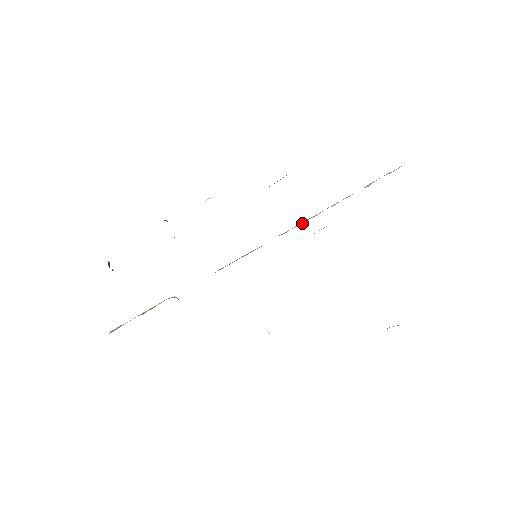
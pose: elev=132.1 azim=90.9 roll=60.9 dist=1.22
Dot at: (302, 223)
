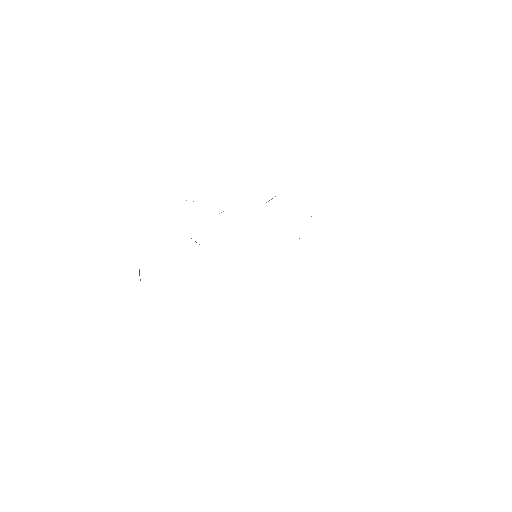
Dot at: occluded
